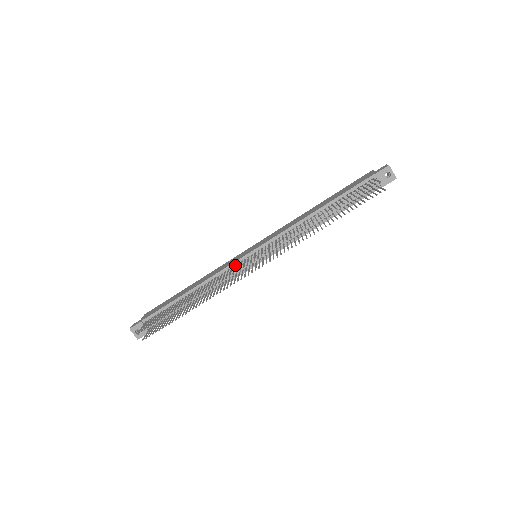
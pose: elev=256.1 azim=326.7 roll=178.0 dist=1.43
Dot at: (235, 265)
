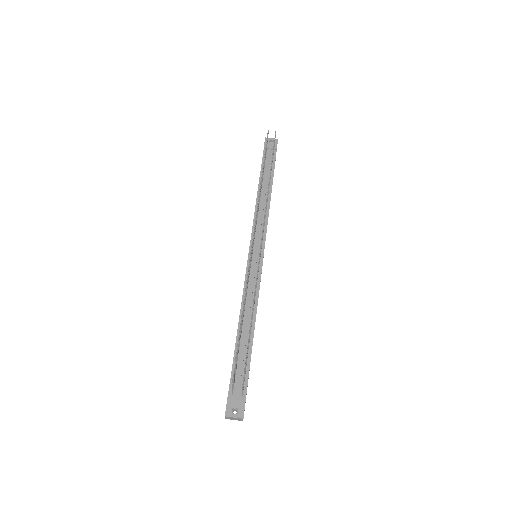
Dot at: occluded
